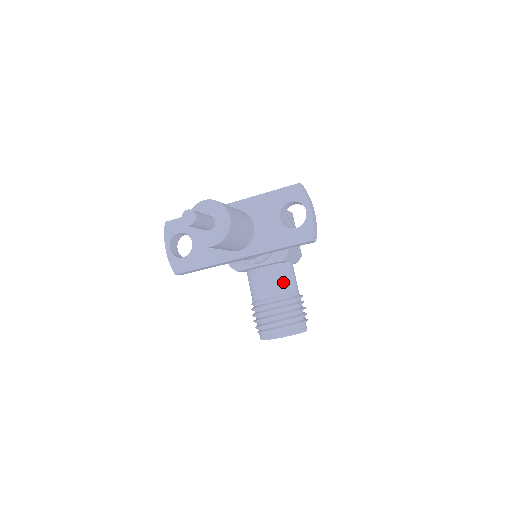
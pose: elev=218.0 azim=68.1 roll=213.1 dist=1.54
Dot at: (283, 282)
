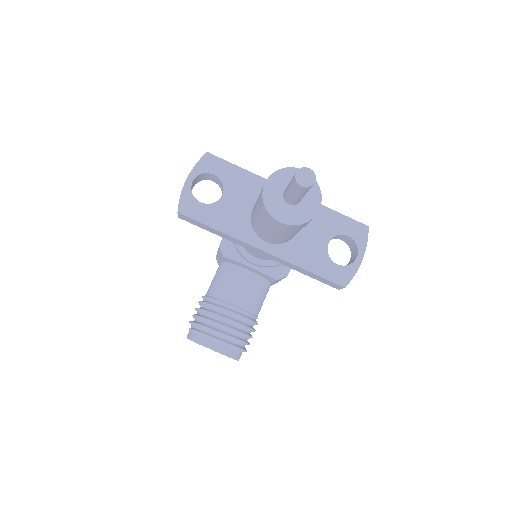
Dot at: (256, 299)
